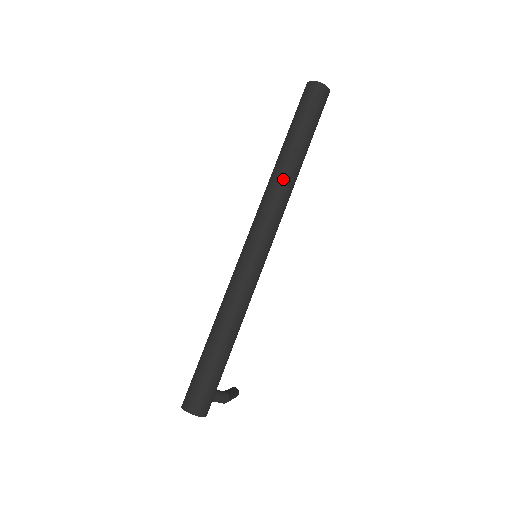
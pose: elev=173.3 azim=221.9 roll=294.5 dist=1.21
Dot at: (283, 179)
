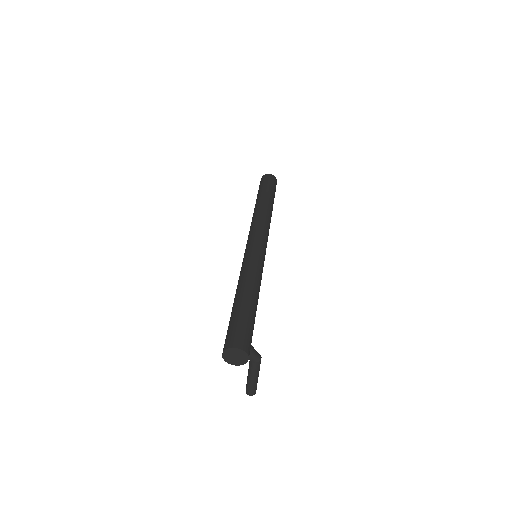
Dot at: (264, 211)
